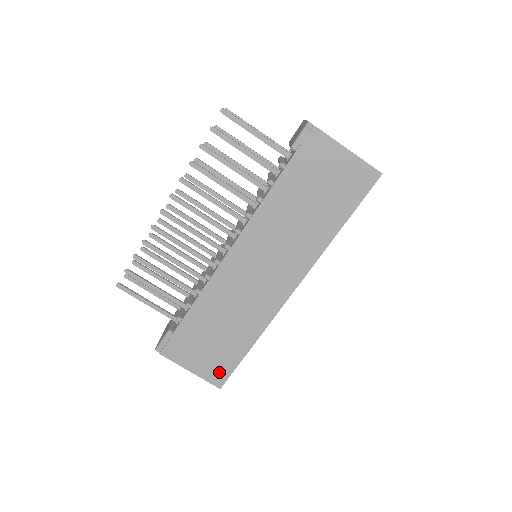
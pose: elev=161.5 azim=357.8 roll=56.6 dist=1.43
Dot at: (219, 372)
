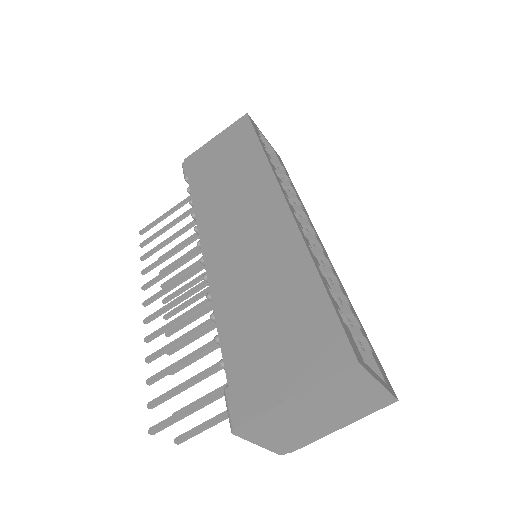
Dot at: (326, 346)
